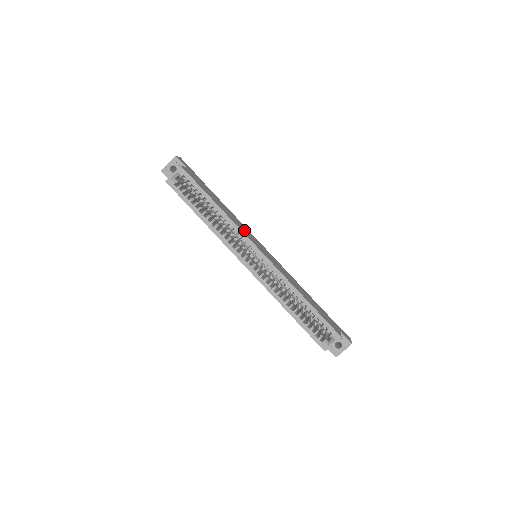
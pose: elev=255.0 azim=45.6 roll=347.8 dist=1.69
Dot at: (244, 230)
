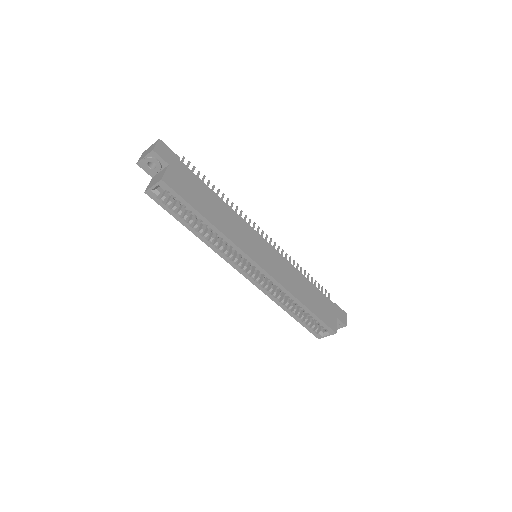
Dot at: (243, 238)
